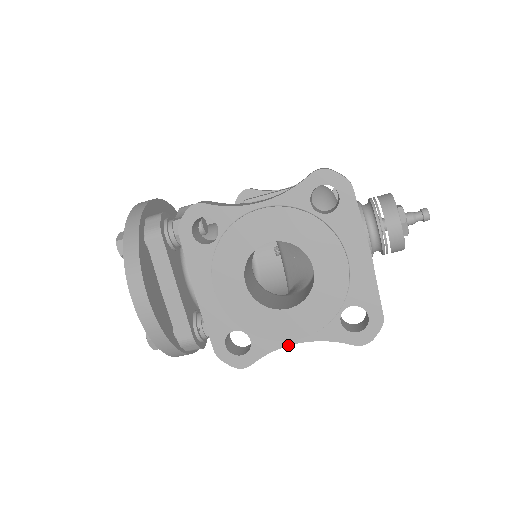
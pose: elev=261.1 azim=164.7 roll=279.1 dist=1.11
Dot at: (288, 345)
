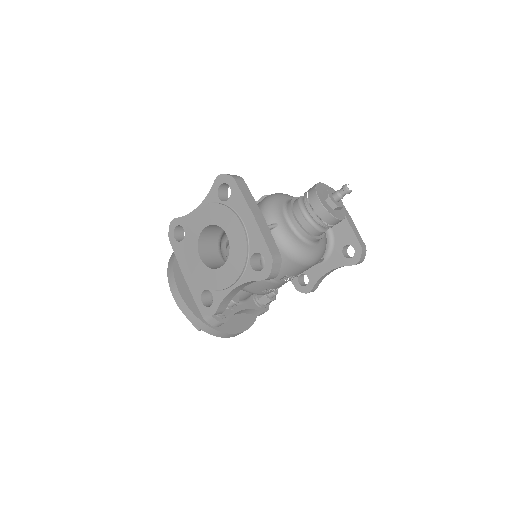
Dot at: (230, 292)
